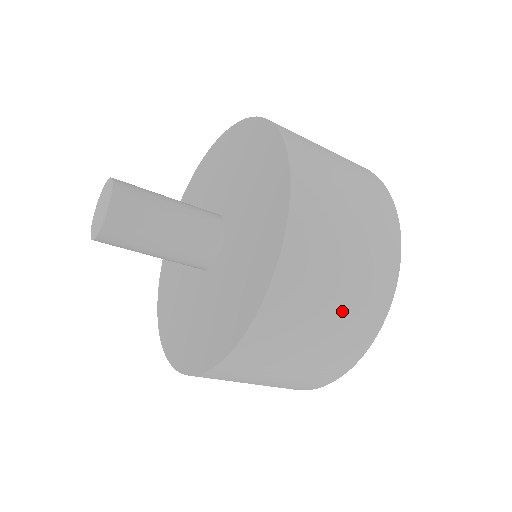
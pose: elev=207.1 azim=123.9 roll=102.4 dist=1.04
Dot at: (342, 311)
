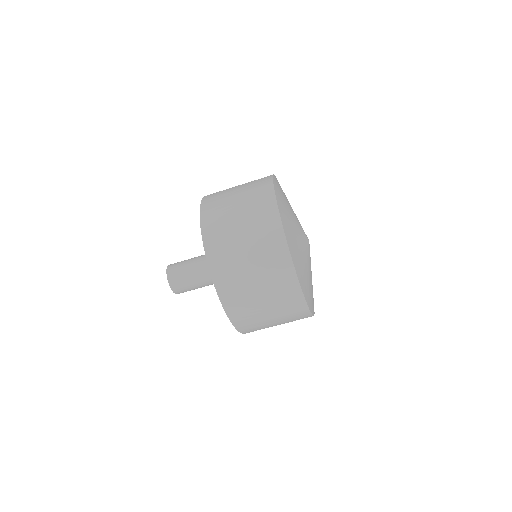
Dot at: (244, 196)
